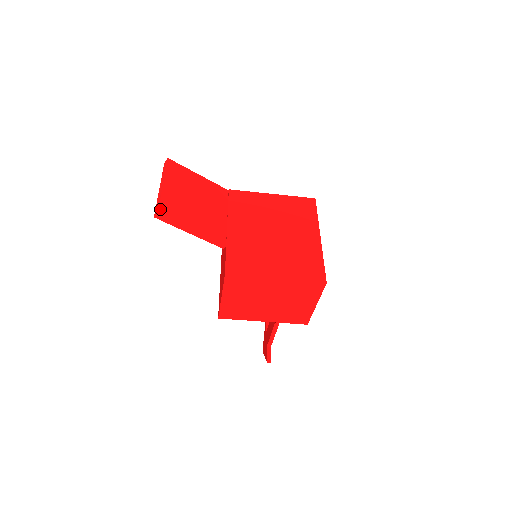
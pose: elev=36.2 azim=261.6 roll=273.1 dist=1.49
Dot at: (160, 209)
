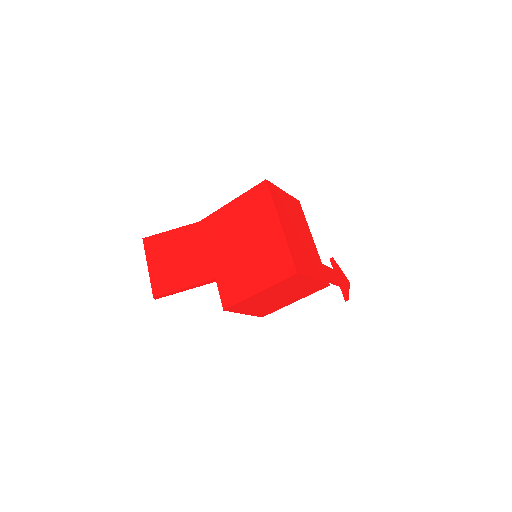
Dot at: (154, 293)
